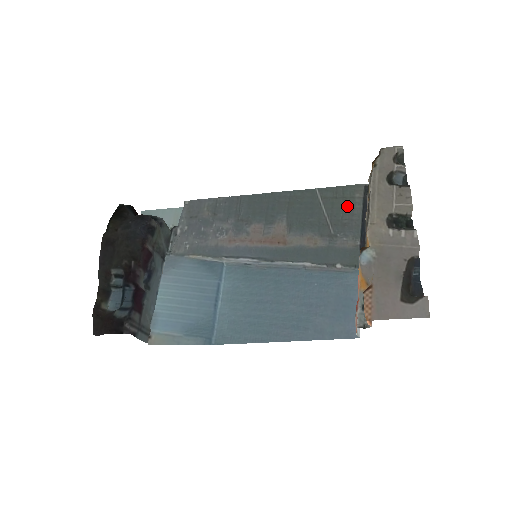
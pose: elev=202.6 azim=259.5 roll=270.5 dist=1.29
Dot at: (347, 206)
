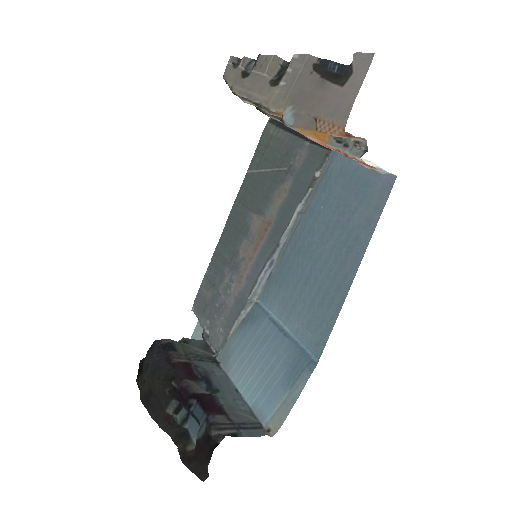
Dot at: (274, 145)
